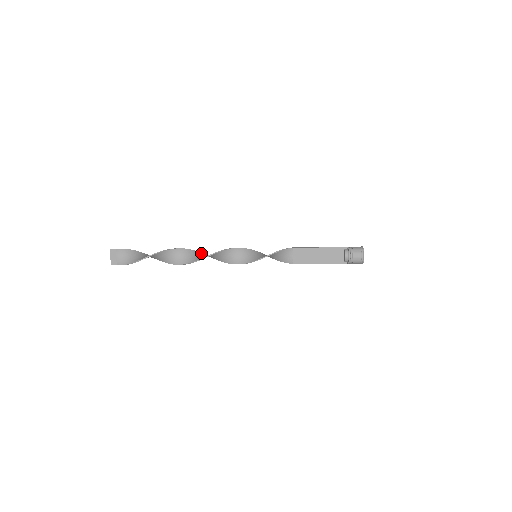
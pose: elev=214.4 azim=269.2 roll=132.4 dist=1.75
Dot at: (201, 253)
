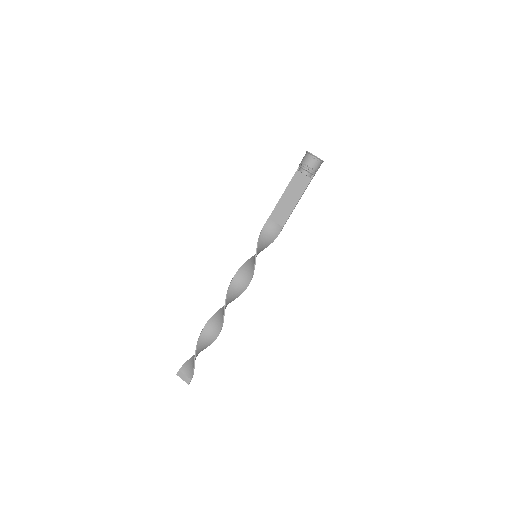
Dot at: occluded
